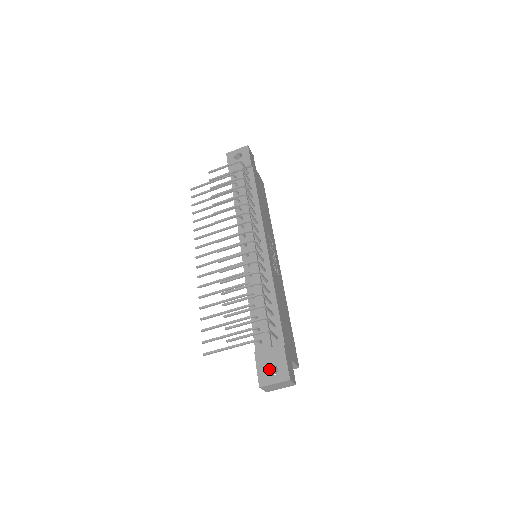
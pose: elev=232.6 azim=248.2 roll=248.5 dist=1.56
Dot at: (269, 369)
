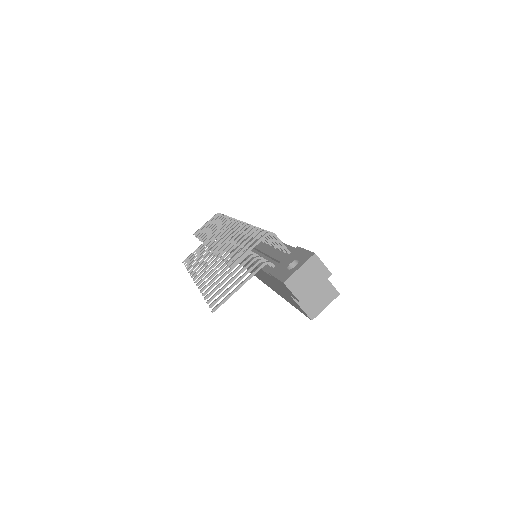
Dot at: occluded
